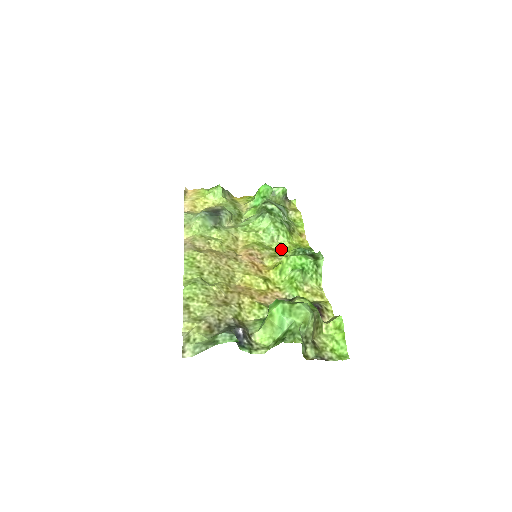
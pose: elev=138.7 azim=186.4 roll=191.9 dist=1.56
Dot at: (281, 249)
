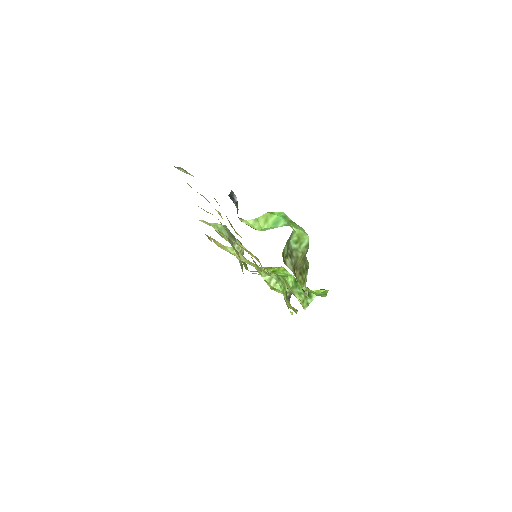
Dot at: (274, 290)
